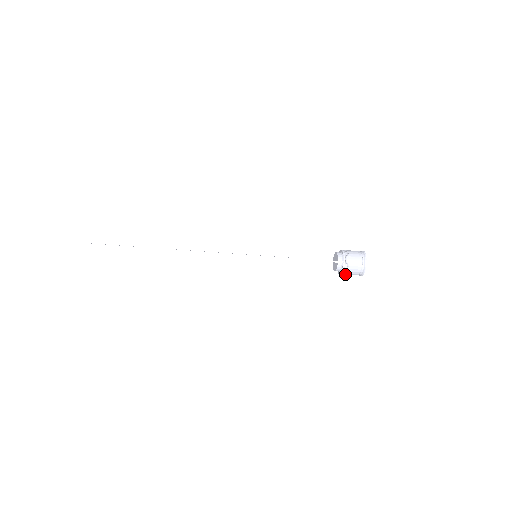
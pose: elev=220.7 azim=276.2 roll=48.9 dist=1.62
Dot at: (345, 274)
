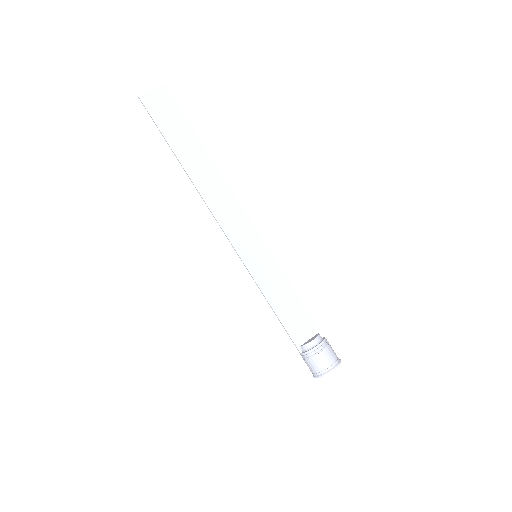
Dot at: (322, 351)
